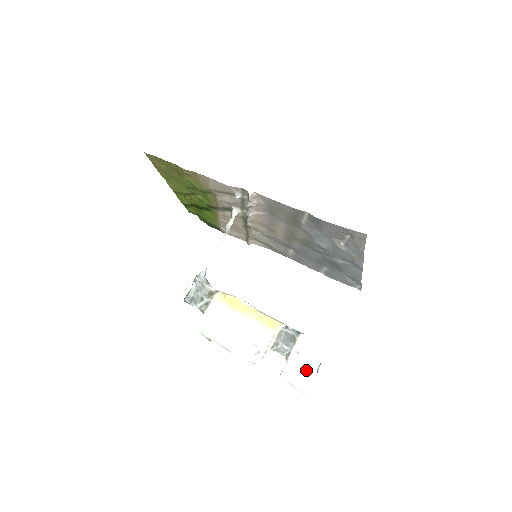
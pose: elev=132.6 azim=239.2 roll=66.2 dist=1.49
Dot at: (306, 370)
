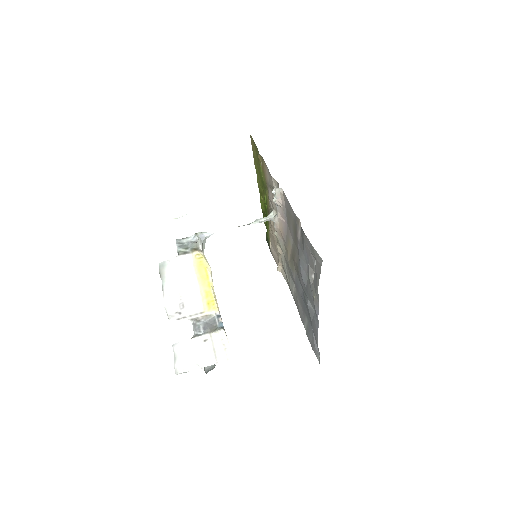
Dot at: (197, 358)
